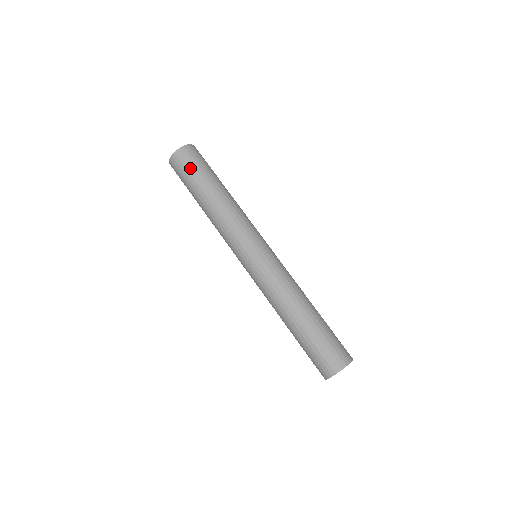
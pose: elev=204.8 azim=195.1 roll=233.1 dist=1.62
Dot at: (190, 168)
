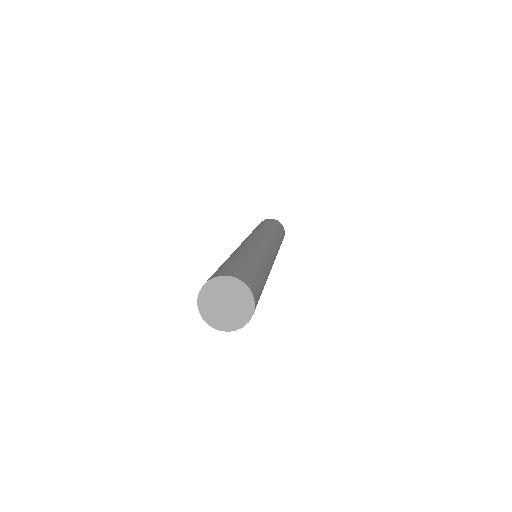
Dot at: (278, 224)
